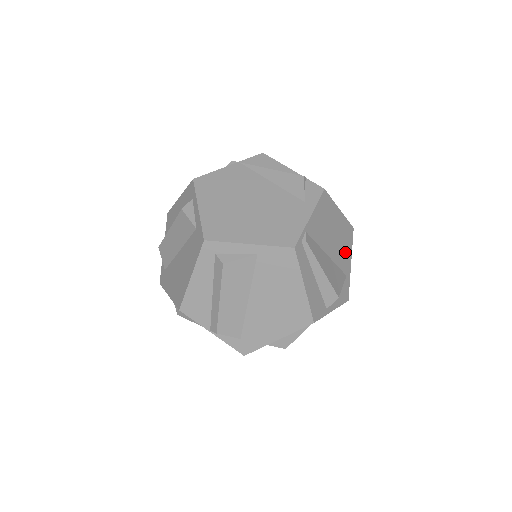
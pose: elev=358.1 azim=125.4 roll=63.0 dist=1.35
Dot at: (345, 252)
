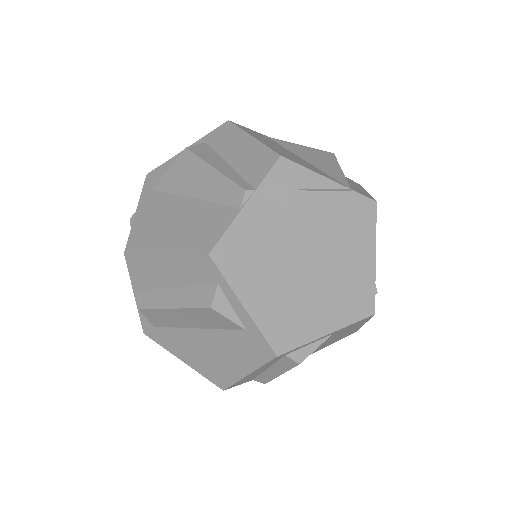
Dot at: occluded
